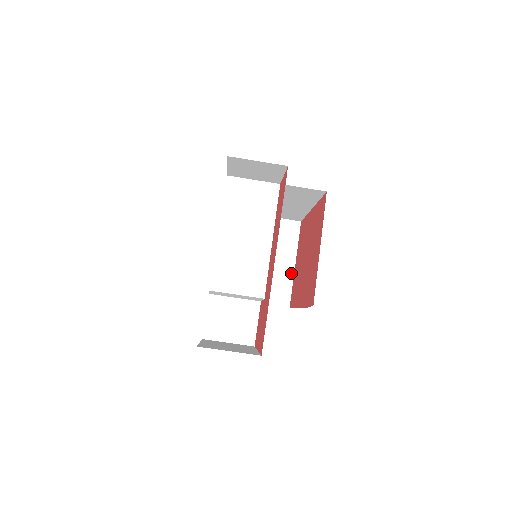
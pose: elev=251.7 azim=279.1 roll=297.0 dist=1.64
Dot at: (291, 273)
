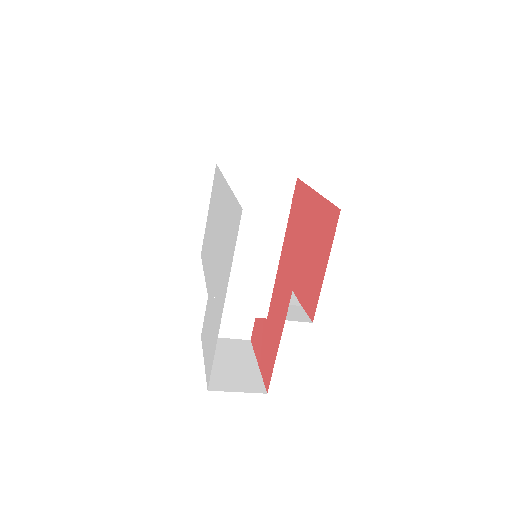
Dot at: occluded
